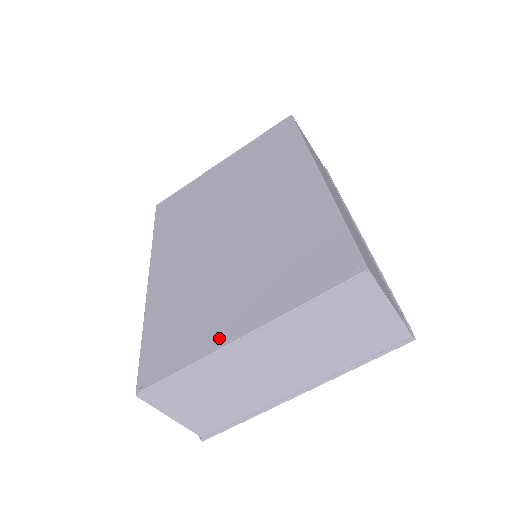
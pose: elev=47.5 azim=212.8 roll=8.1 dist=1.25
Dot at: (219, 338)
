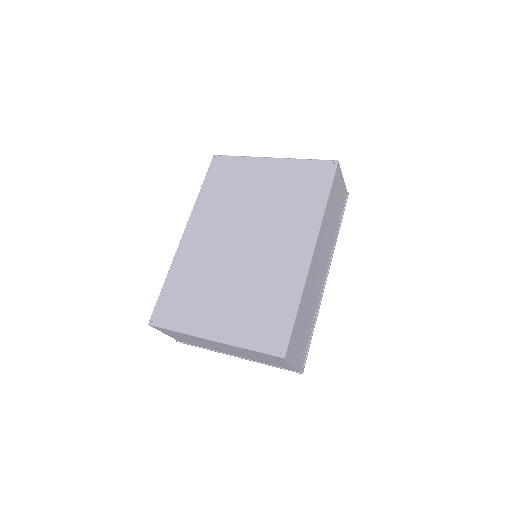
Dot at: (201, 329)
